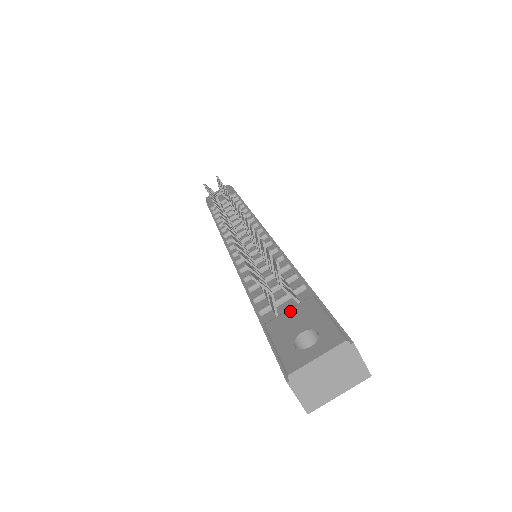
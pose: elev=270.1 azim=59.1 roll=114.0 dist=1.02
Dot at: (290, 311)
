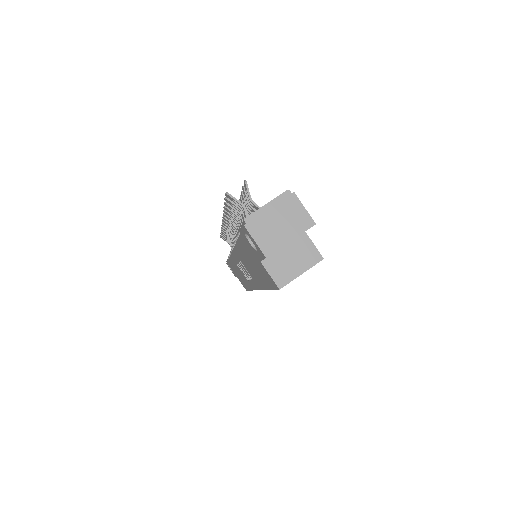
Dot at: occluded
